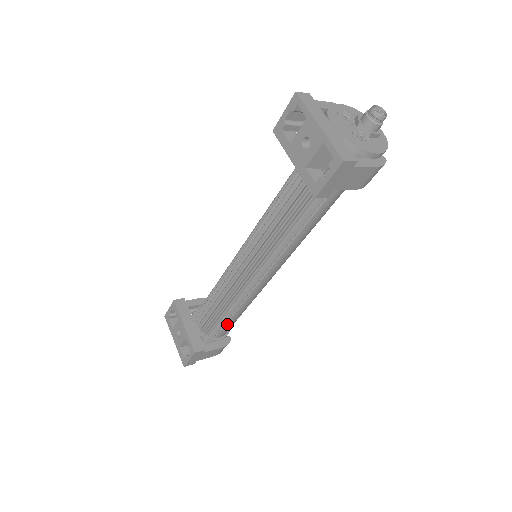
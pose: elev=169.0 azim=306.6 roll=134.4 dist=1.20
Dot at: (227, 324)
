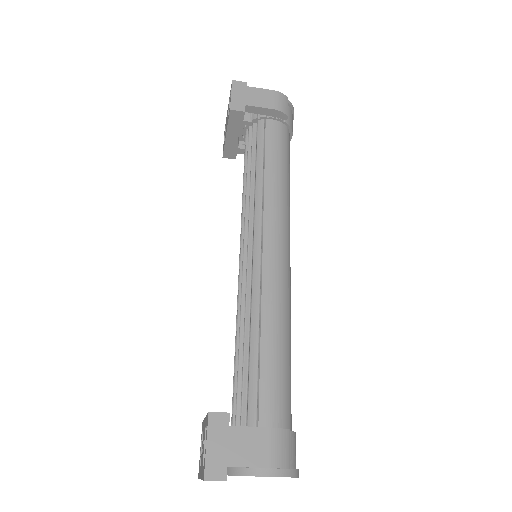
Dot at: (262, 377)
